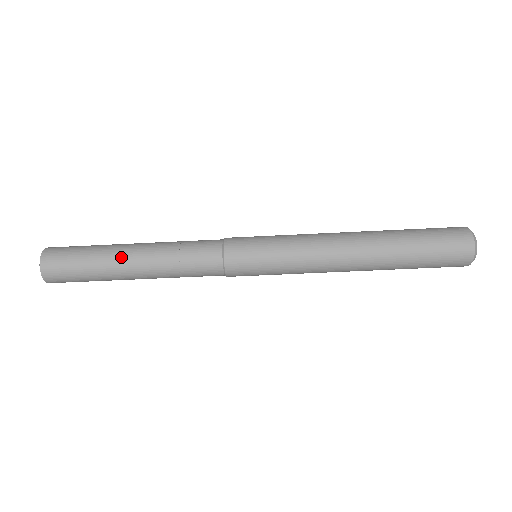
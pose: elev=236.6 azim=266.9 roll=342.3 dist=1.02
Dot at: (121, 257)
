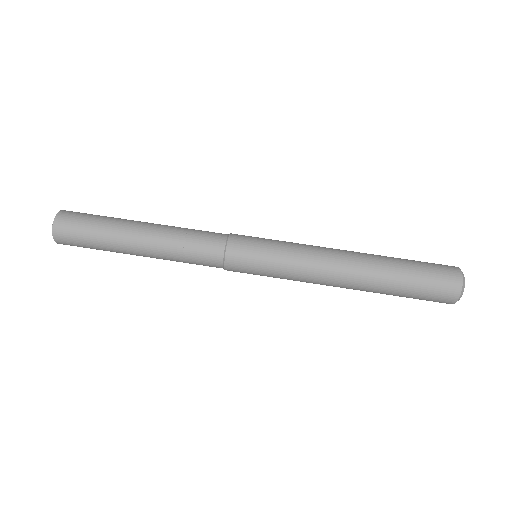
Dot at: (133, 224)
